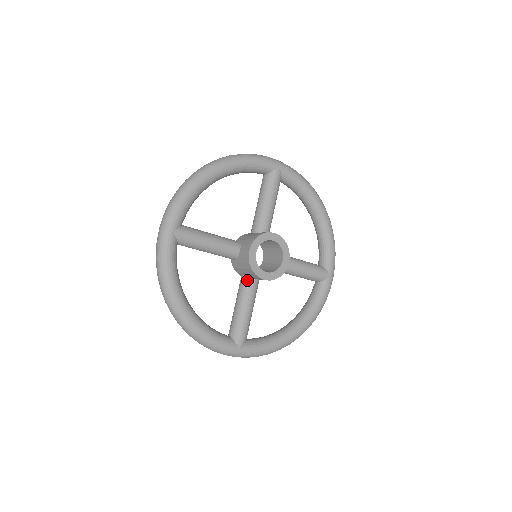
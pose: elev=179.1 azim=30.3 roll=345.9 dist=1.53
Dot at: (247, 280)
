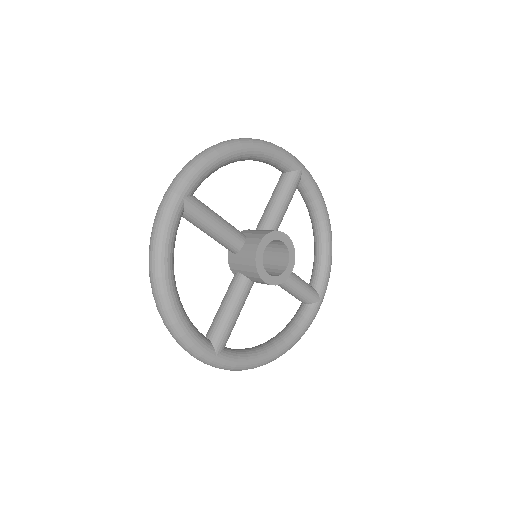
Dot at: (242, 279)
